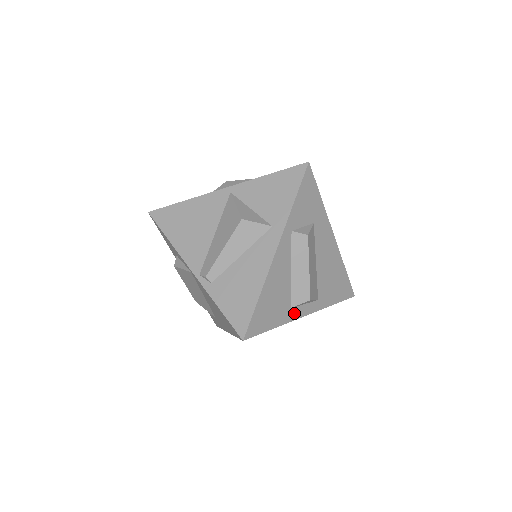
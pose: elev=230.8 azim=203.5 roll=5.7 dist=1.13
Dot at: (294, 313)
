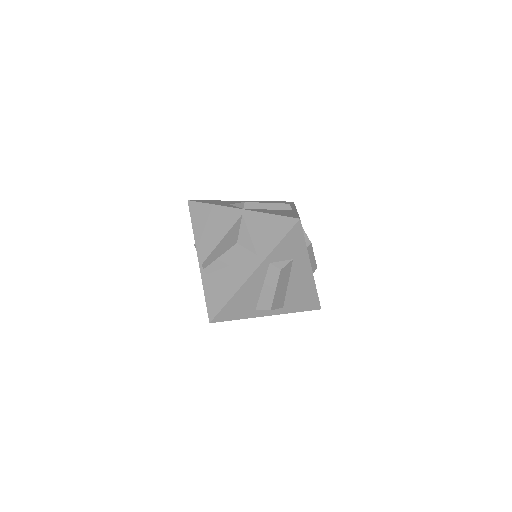
Dot at: (258, 313)
